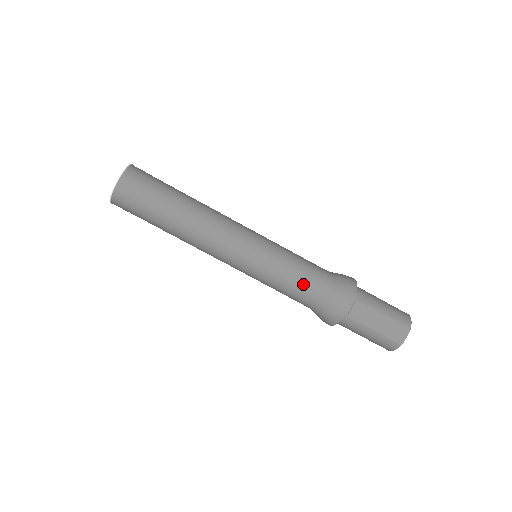
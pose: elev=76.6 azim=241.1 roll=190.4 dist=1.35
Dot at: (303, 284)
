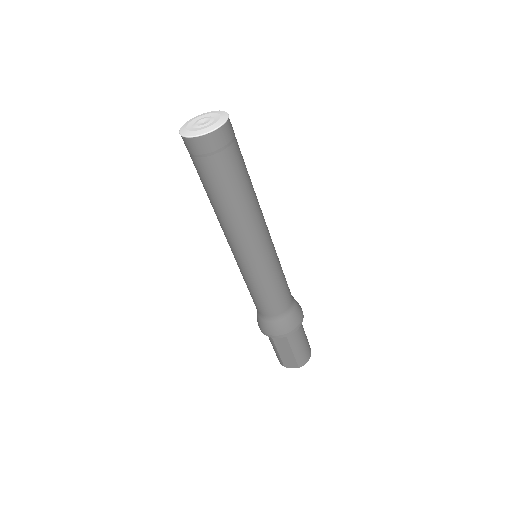
Dot at: (263, 304)
